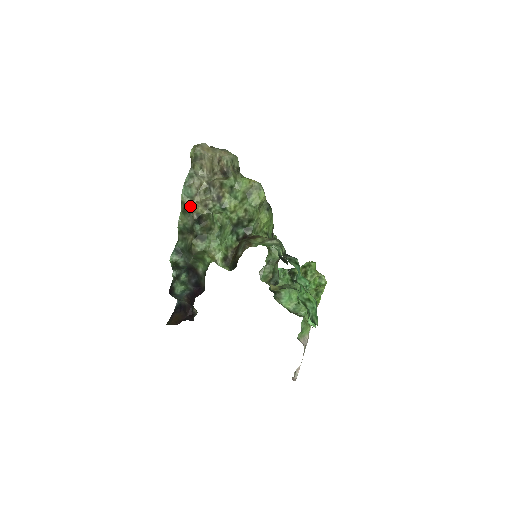
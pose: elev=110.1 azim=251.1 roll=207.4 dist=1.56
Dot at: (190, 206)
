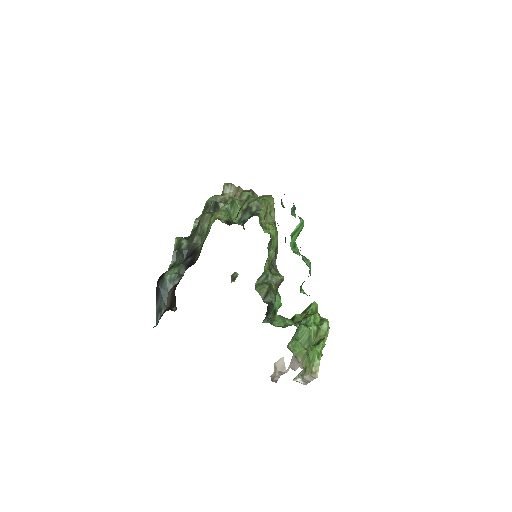
Dot at: occluded
